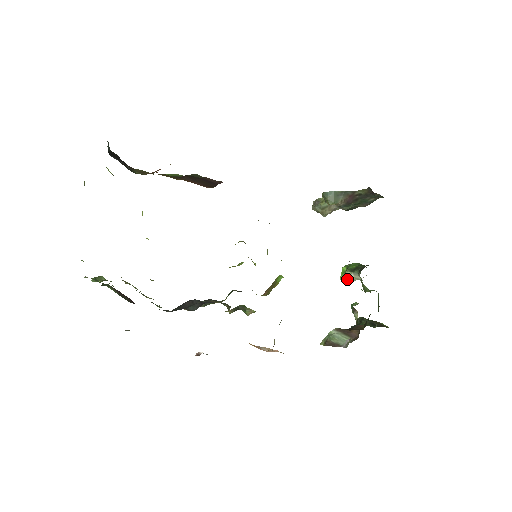
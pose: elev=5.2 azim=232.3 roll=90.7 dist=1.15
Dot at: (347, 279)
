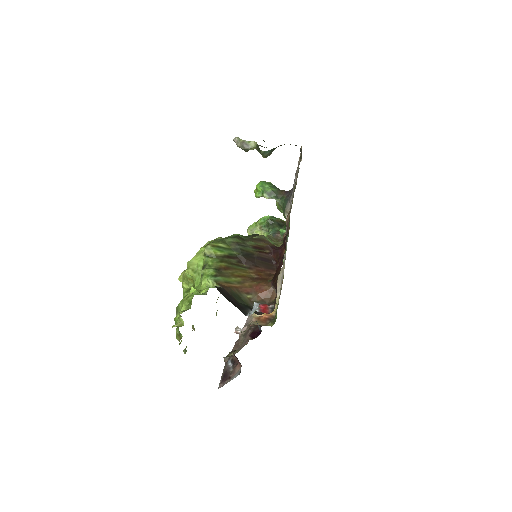
Dot at: occluded
